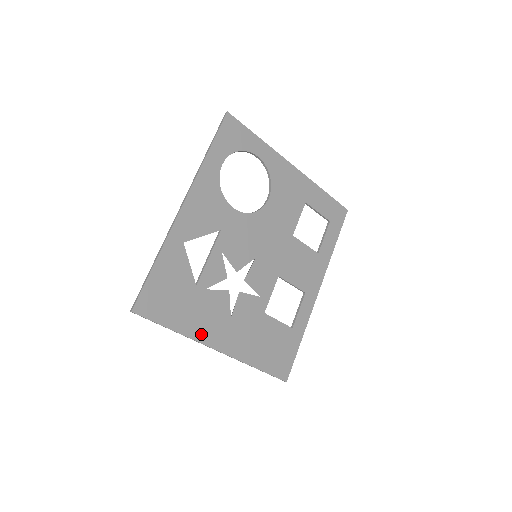
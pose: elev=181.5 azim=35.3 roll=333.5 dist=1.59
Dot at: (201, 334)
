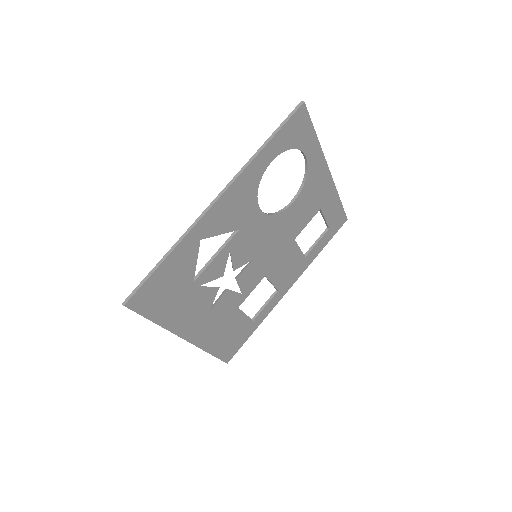
Dot at: (178, 326)
